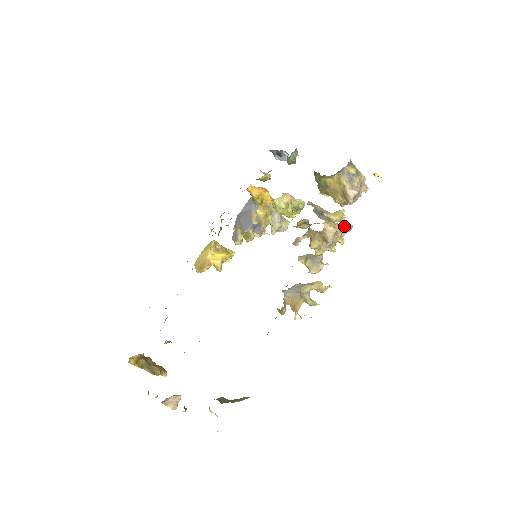
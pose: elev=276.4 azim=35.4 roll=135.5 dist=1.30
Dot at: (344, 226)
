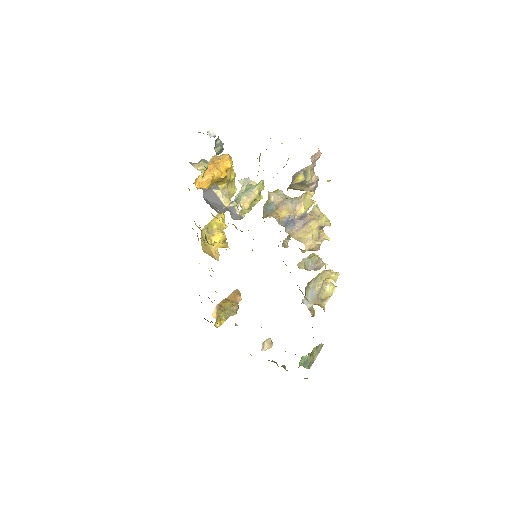
Dot at: (321, 224)
